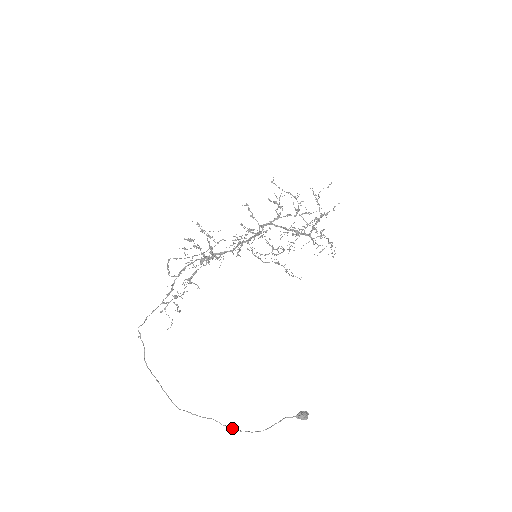
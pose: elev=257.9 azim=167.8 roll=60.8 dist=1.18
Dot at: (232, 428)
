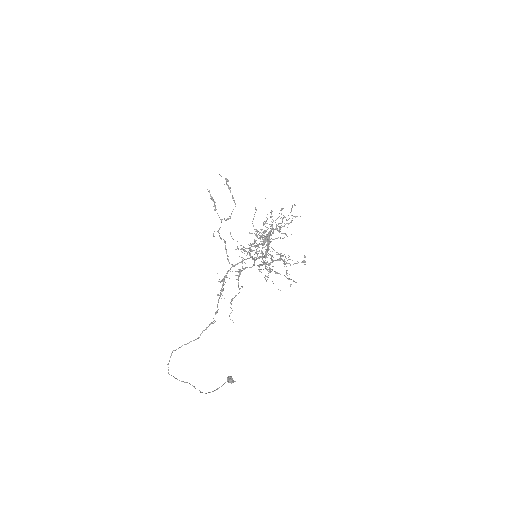
Dot at: occluded
